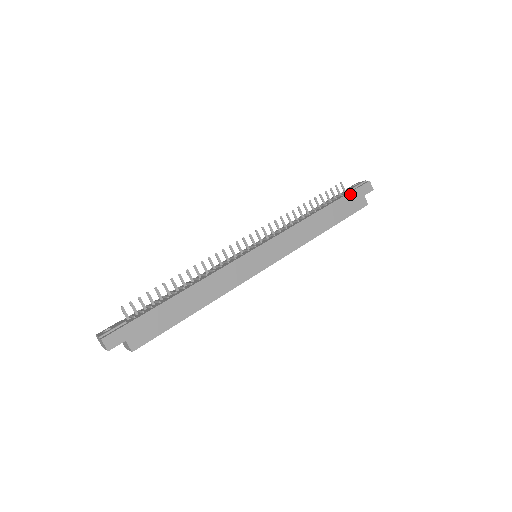
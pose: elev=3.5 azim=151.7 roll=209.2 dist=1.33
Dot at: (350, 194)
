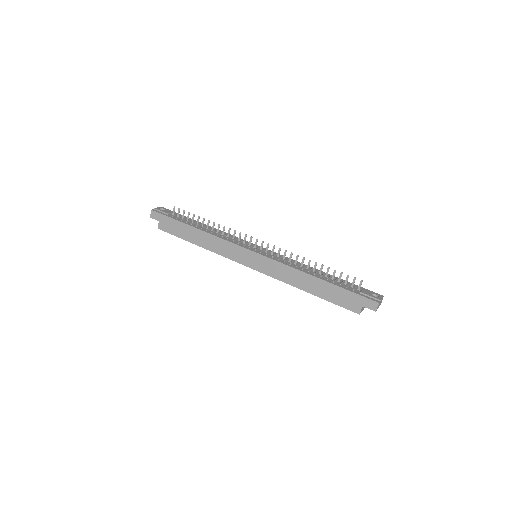
Dot at: (350, 292)
